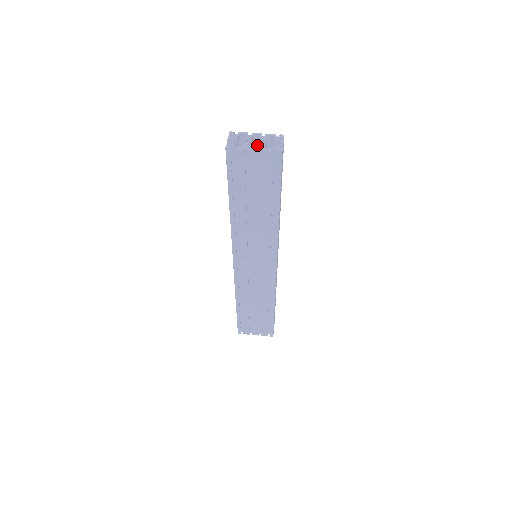
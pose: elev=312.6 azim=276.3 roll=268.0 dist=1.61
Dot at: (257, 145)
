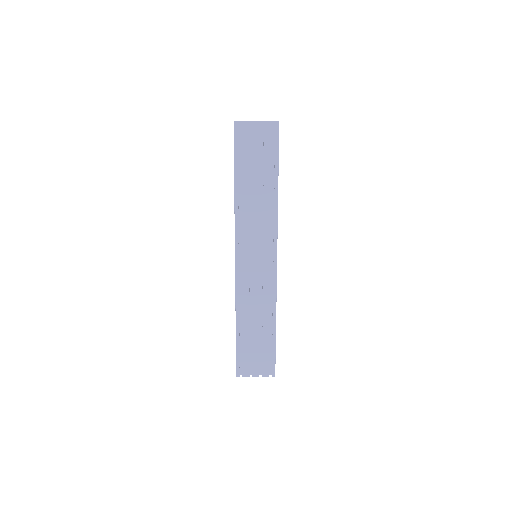
Dot at: occluded
